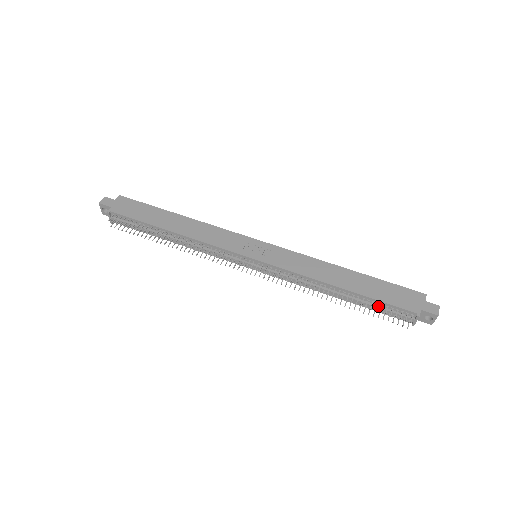
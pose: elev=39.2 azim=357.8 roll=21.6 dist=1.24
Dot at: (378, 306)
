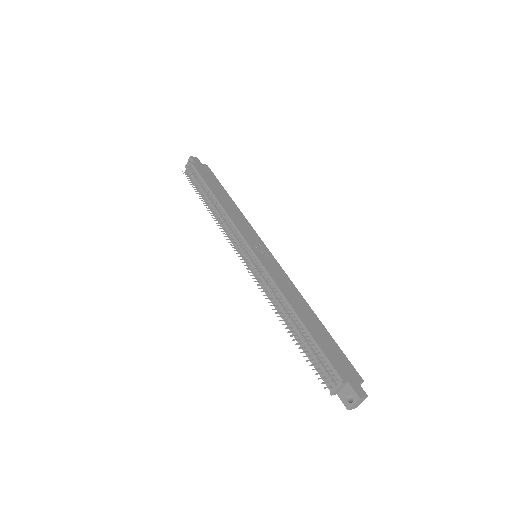
Dot at: (315, 352)
